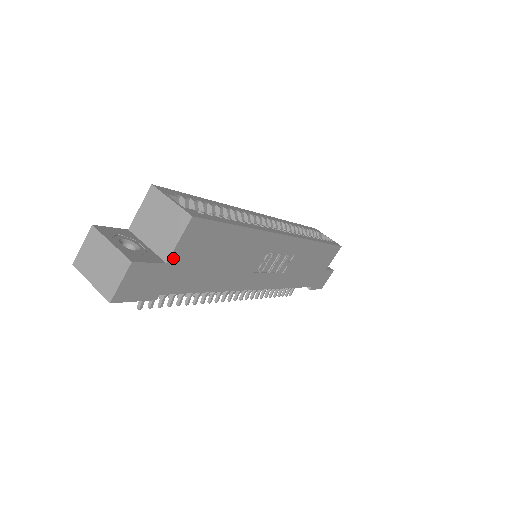
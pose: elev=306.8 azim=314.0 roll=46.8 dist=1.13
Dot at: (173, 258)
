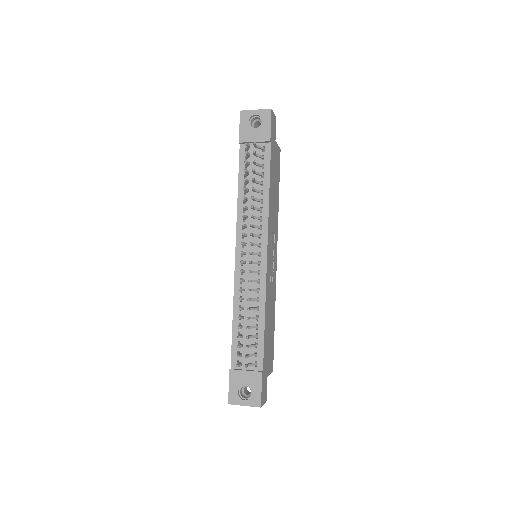
Dot at: (276, 145)
